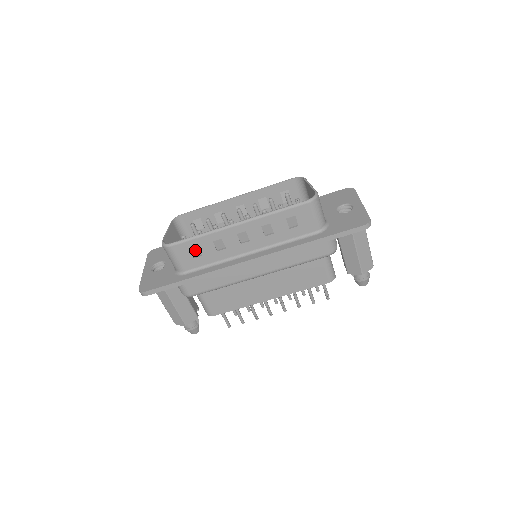
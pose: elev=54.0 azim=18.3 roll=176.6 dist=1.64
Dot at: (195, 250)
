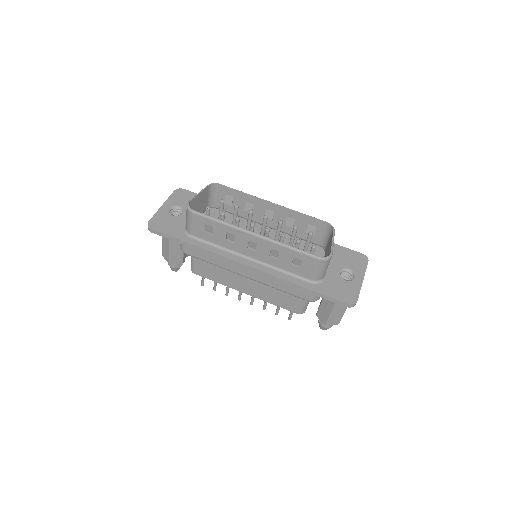
Dot at: (209, 227)
